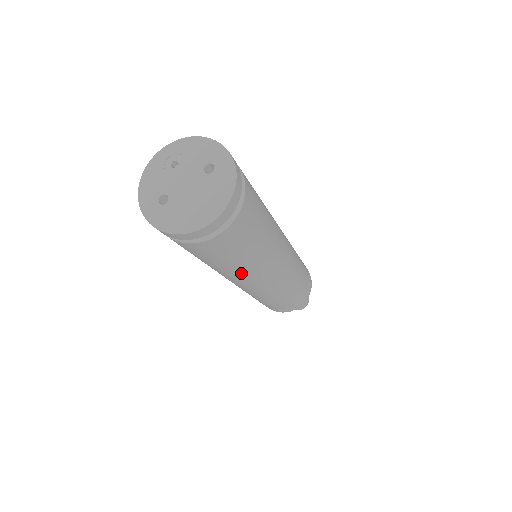
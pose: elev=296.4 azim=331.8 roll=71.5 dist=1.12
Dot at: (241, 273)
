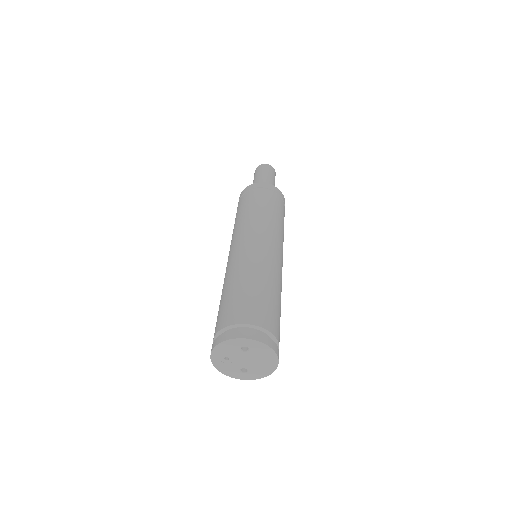
Dot at: occluded
